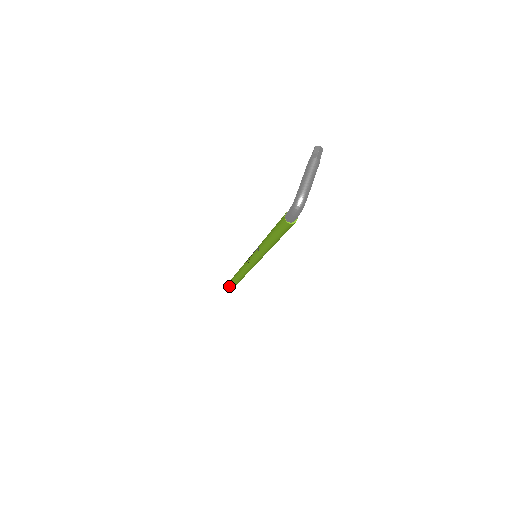
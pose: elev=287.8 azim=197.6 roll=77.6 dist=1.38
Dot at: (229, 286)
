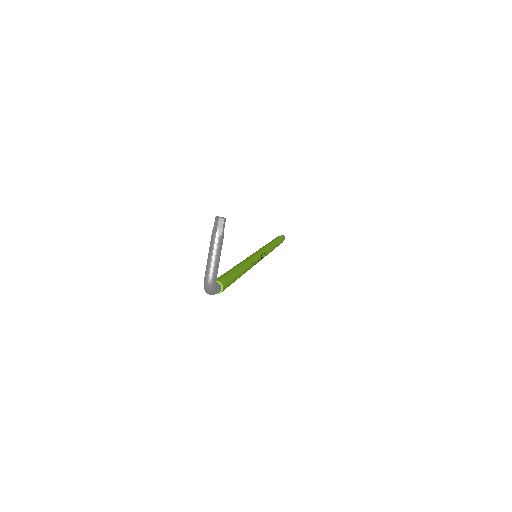
Dot at: occluded
